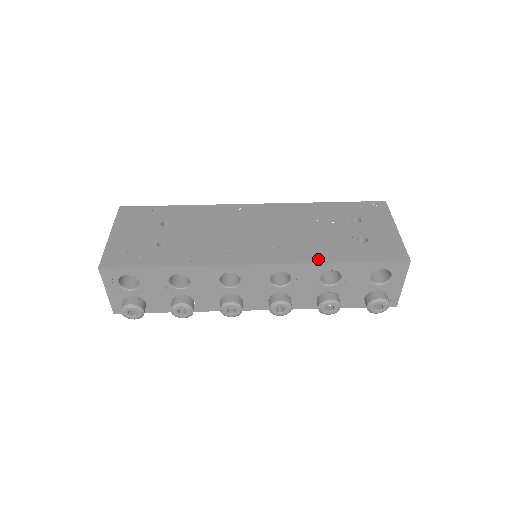
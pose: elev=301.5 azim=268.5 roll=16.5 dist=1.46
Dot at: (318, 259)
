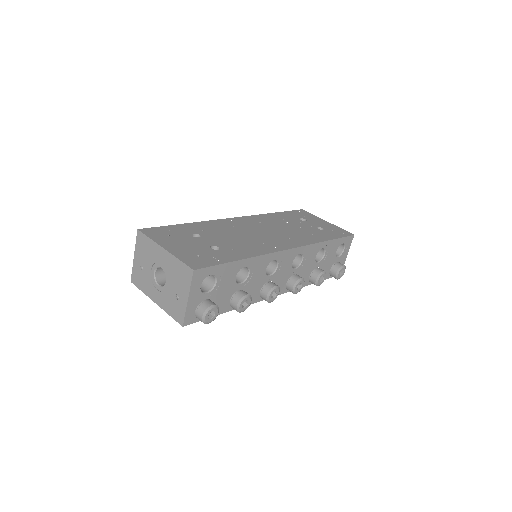
Dot at: (316, 241)
